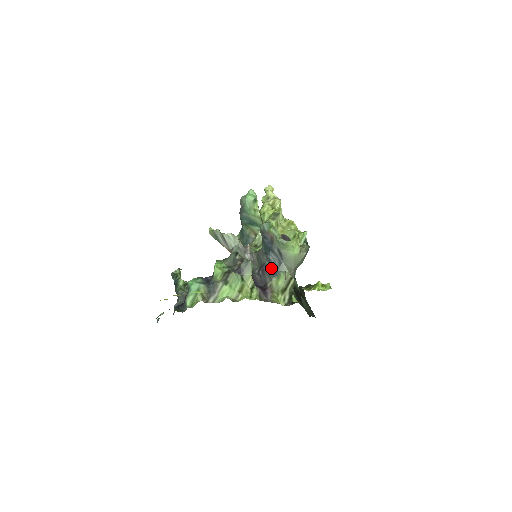
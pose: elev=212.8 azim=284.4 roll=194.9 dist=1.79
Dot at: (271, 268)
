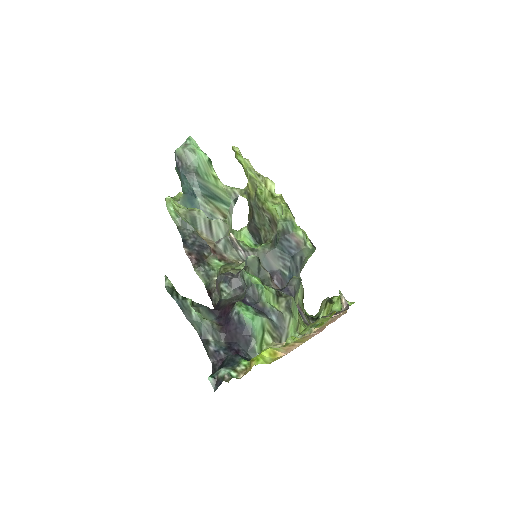
Dot at: (289, 278)
